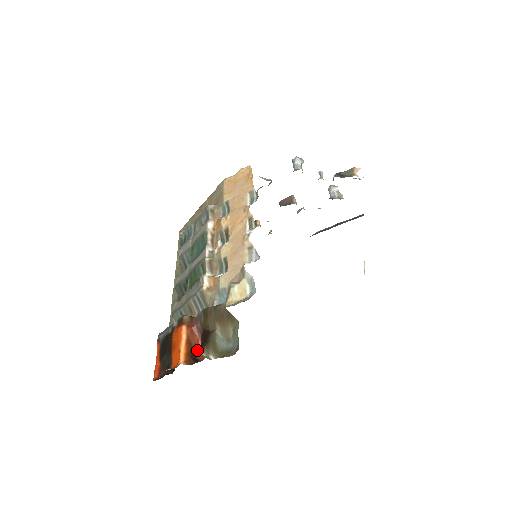
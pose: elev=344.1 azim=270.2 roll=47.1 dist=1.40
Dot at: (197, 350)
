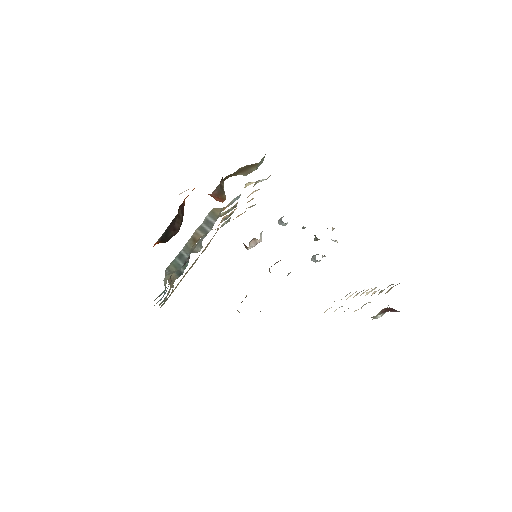
Dot at: (214, 198)
